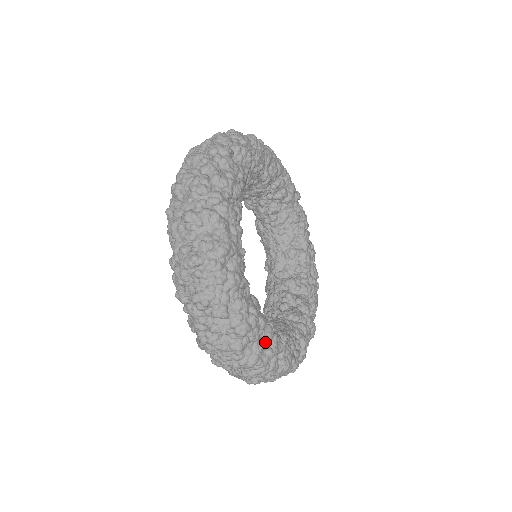
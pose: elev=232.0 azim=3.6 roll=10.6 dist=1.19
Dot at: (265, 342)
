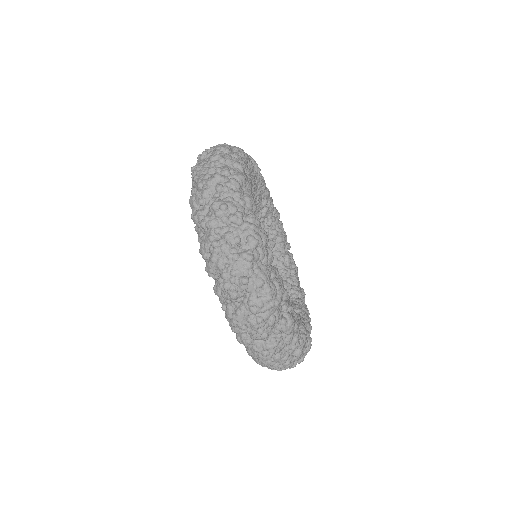
Dot at: (272, 271)
